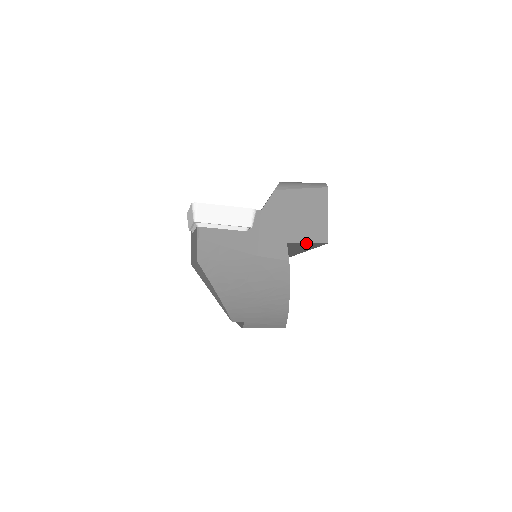
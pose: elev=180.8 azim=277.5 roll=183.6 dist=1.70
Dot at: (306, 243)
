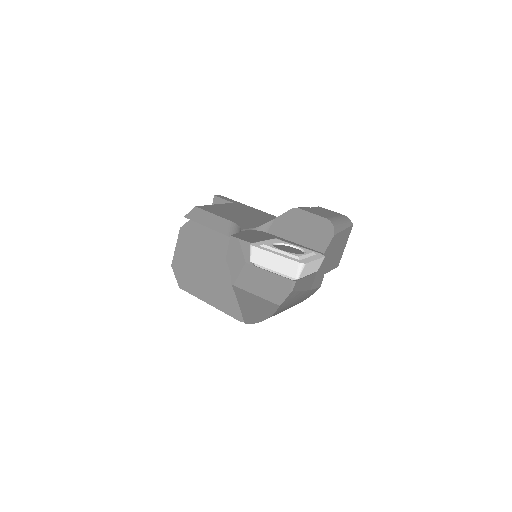
Dot at: occluded
